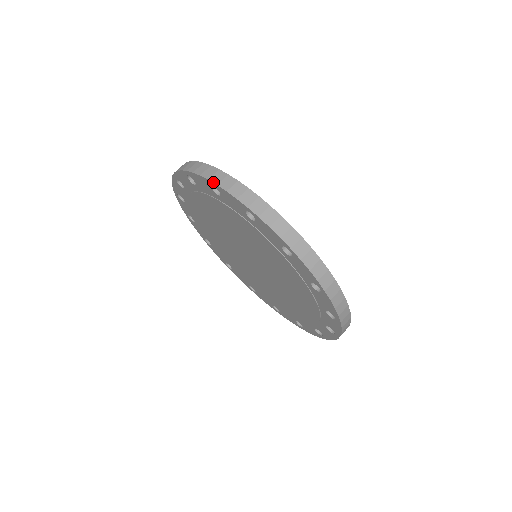
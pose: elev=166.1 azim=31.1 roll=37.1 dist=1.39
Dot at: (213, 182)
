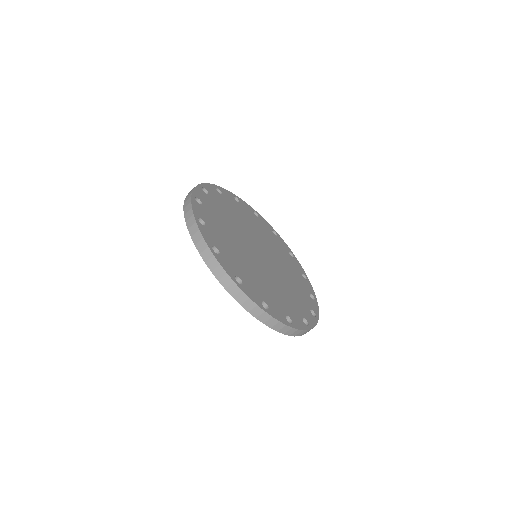
Dot at: (203, 259)
